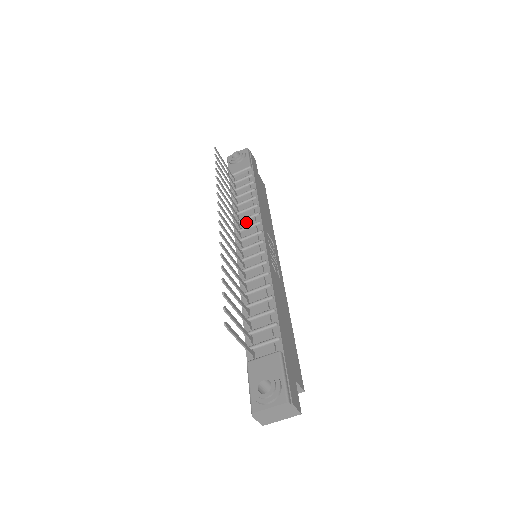
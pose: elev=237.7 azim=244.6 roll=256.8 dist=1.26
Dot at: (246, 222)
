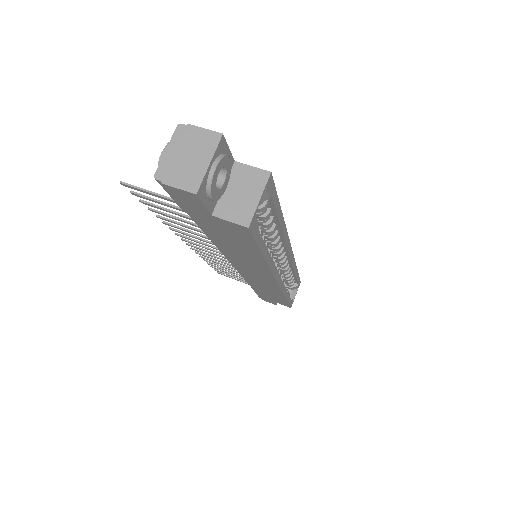
Dot at: occluded
